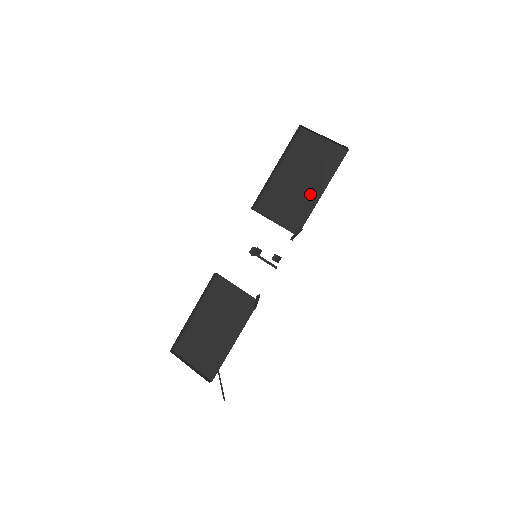
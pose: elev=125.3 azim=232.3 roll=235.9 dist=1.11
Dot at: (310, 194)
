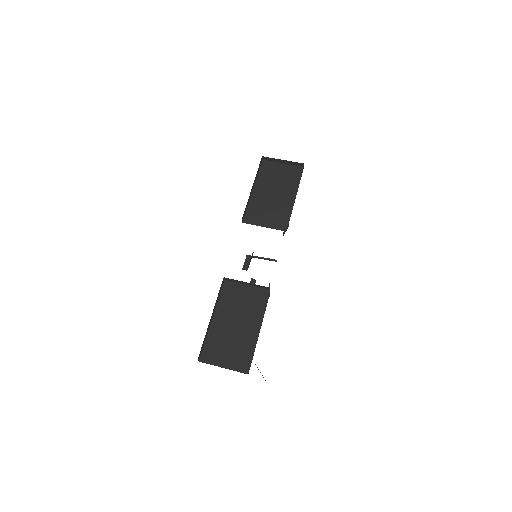
Dot at: (286, 201)
